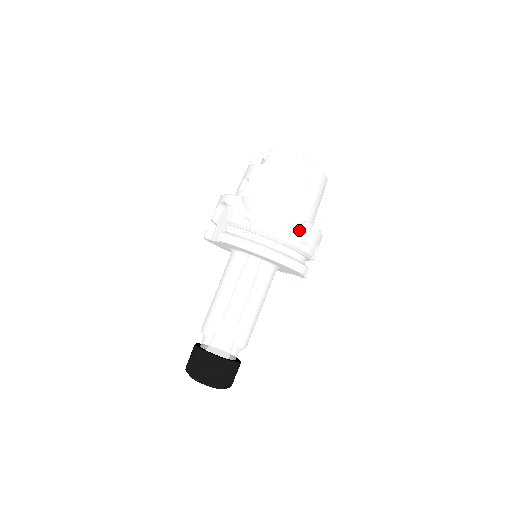
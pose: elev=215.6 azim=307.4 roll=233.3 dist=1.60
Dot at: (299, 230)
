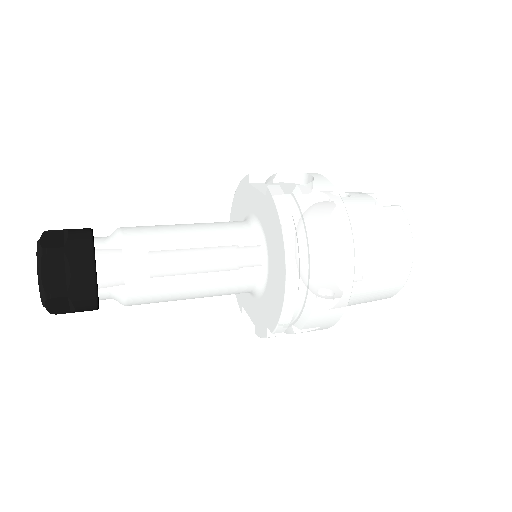
Dot at: (338, 288)
